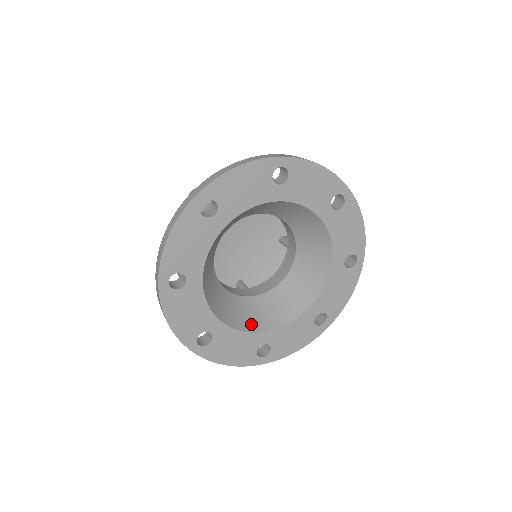
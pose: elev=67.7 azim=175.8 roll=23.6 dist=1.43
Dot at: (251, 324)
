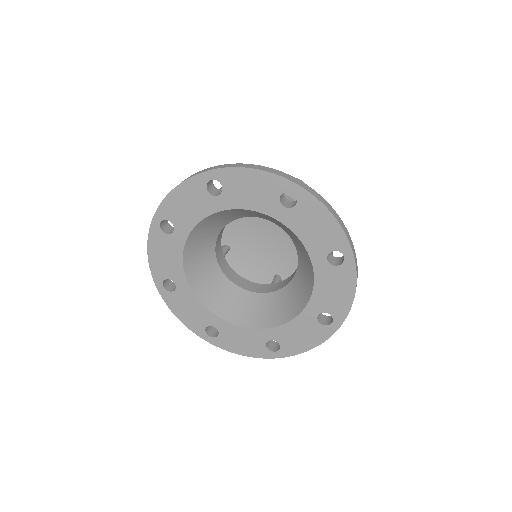
Dot at: (255, 320)
